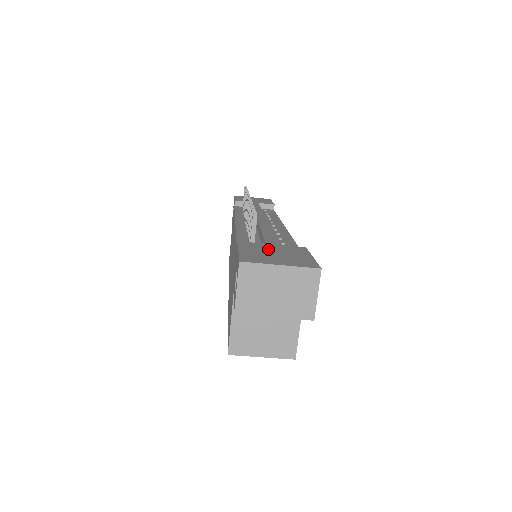
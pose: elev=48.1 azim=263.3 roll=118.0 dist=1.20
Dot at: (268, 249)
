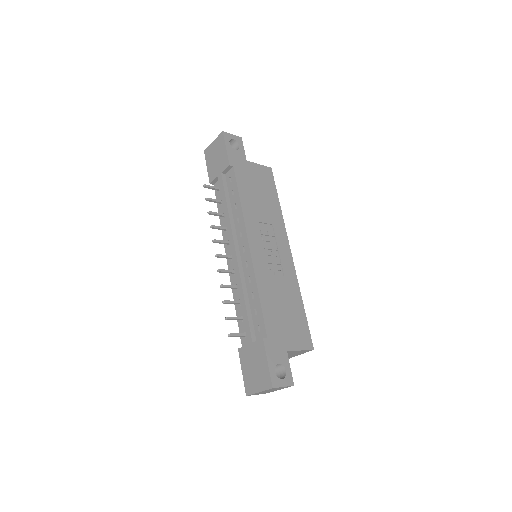
Dot at: (250, 359)
